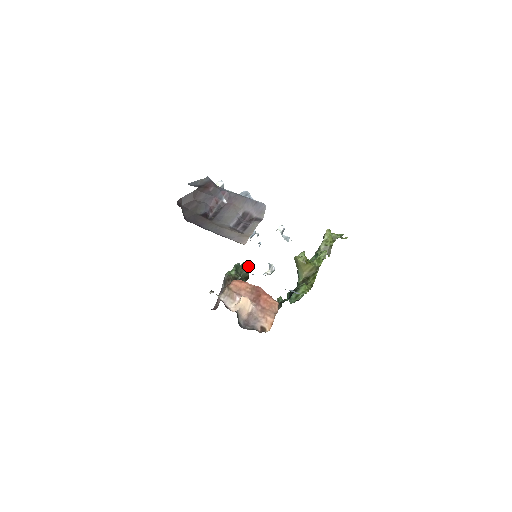
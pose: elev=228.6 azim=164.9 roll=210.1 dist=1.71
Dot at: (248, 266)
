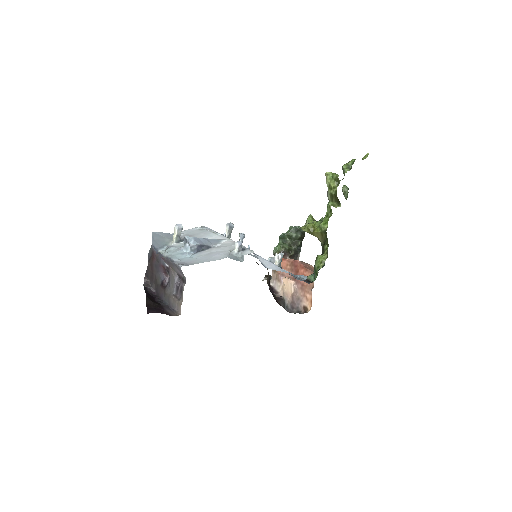
Dot at: (295, 227)
